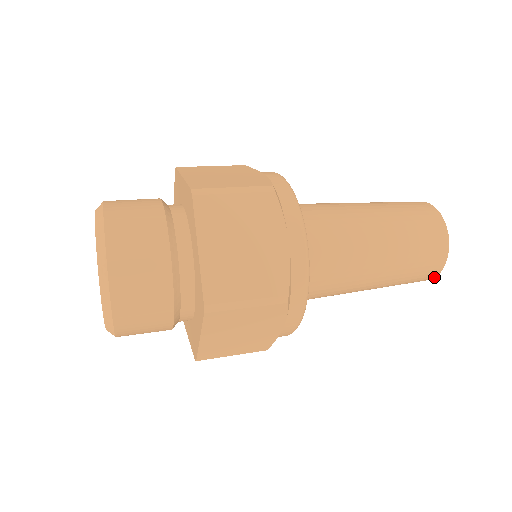
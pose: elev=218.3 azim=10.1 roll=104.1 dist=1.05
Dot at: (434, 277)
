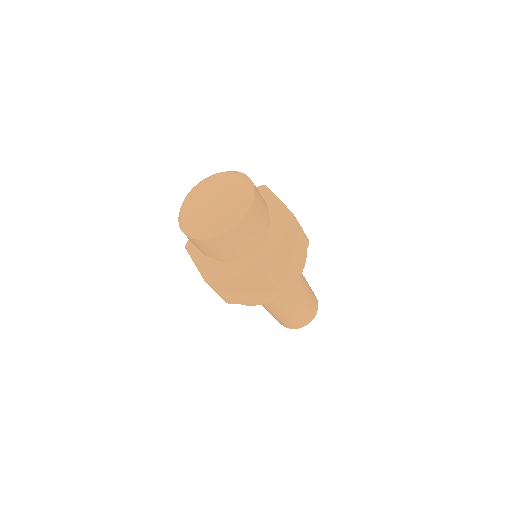
Dot at: occluded
